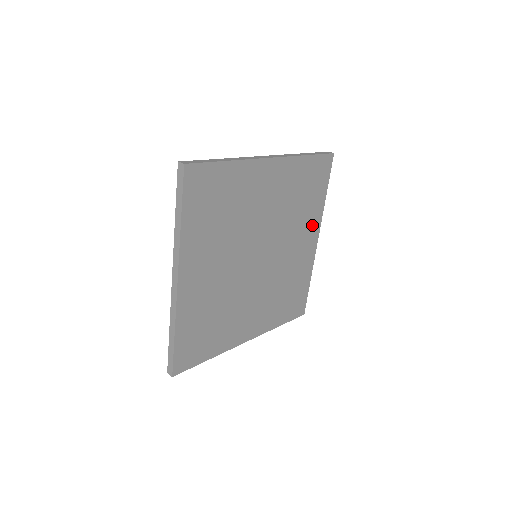
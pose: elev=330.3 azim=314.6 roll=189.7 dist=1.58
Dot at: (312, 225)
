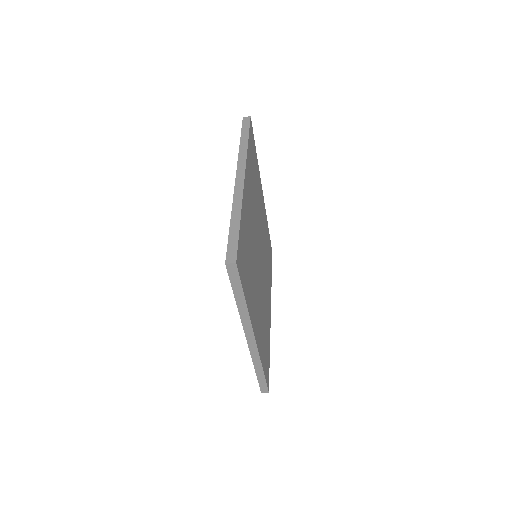
Dot at: (269, 291)
